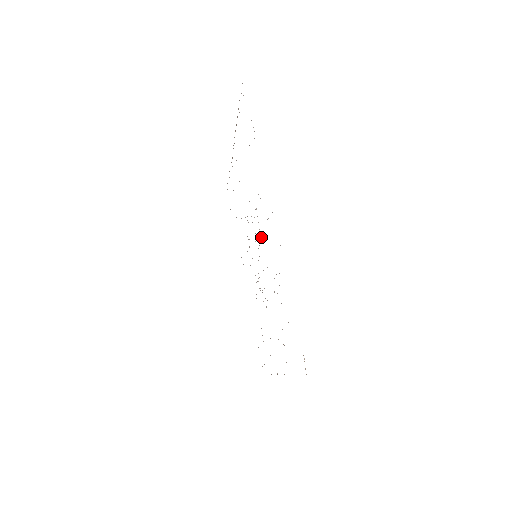
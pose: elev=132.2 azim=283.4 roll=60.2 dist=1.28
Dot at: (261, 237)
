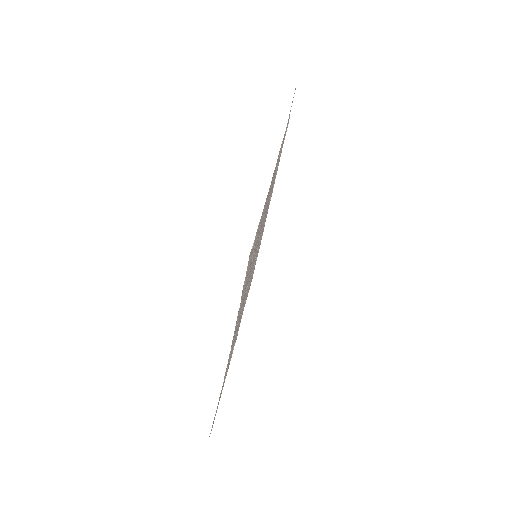
Dot at: occluded
